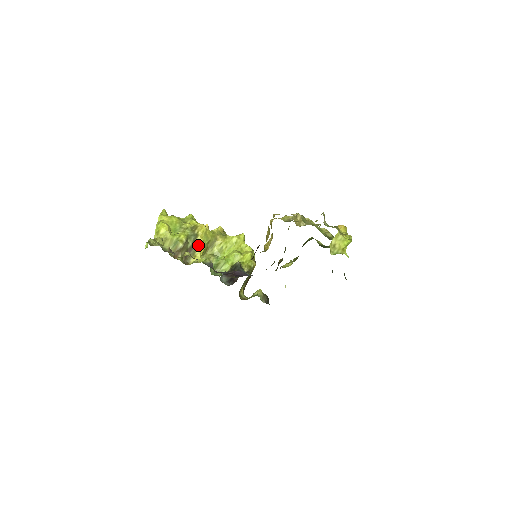
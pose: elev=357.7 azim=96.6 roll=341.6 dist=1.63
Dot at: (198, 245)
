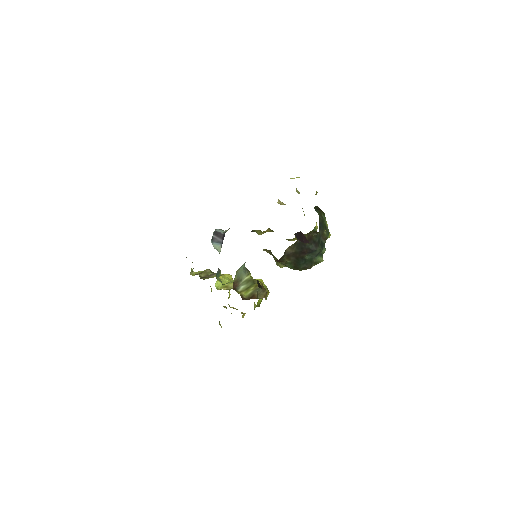
Dot at: occluded
